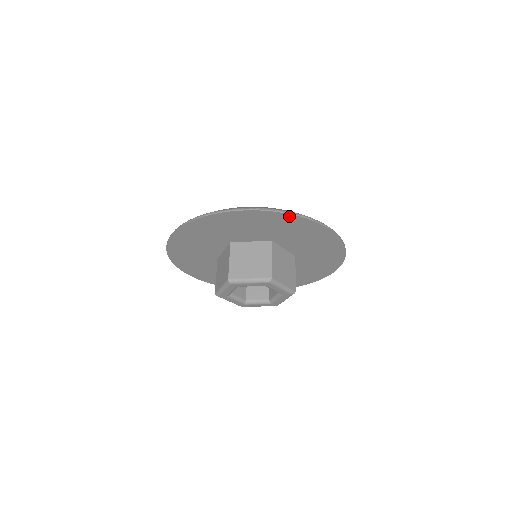
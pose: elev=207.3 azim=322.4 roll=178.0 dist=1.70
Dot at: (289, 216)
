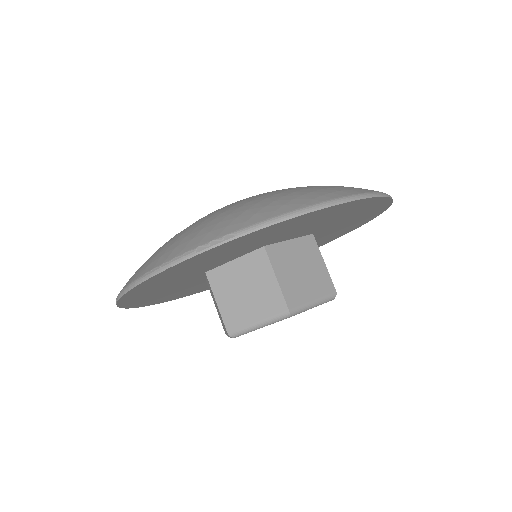
Dot at: (265, 228)
